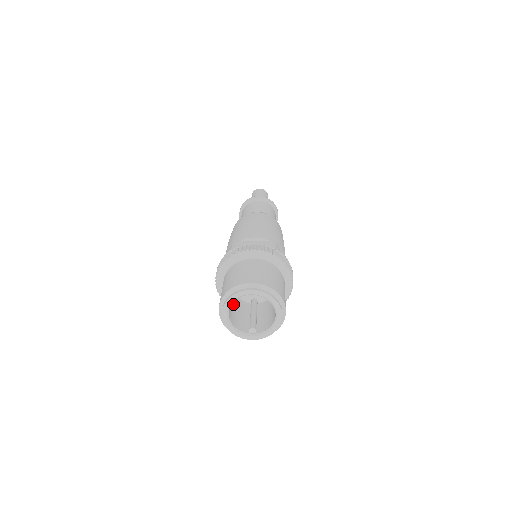
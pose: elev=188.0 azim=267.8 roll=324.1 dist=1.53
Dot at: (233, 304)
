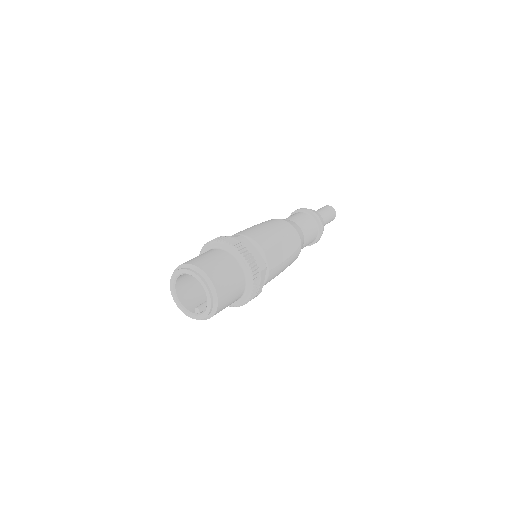
Dot at: (199, 290)
